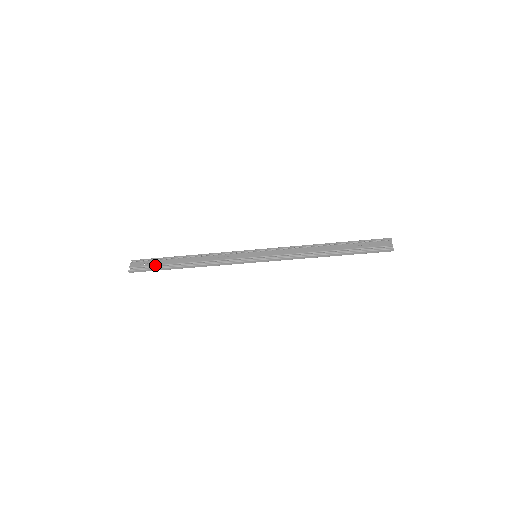
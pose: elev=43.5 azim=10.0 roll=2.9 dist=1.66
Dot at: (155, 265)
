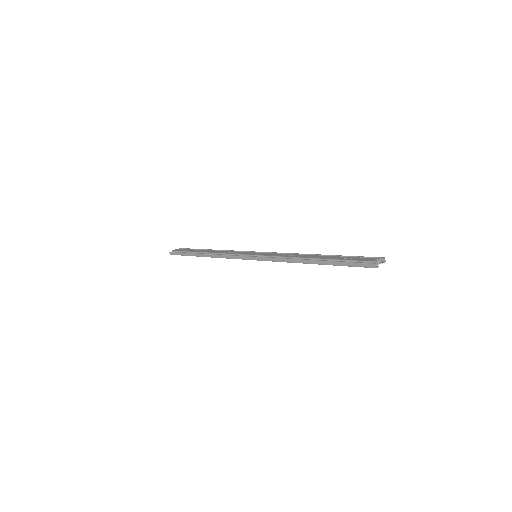
Dot at: (187, 251)
